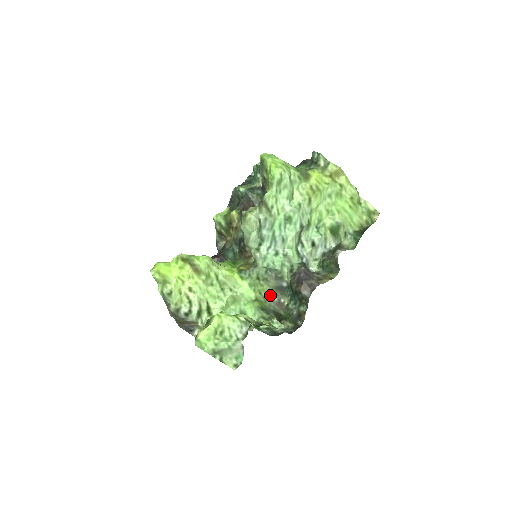
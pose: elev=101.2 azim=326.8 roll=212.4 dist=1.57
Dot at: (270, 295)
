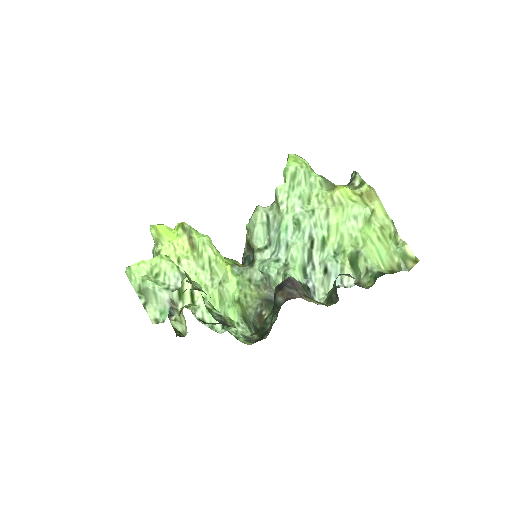
Dot at: (255, 303)
